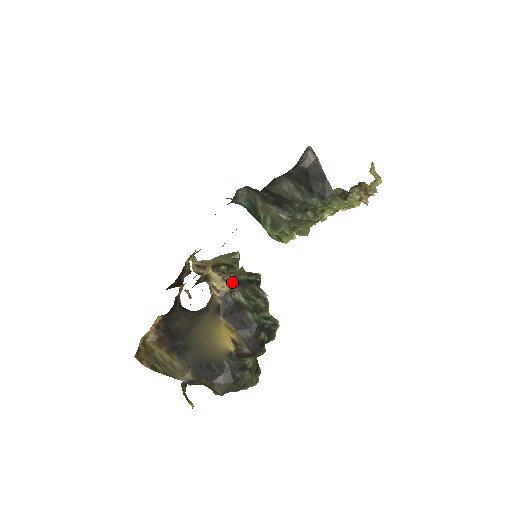
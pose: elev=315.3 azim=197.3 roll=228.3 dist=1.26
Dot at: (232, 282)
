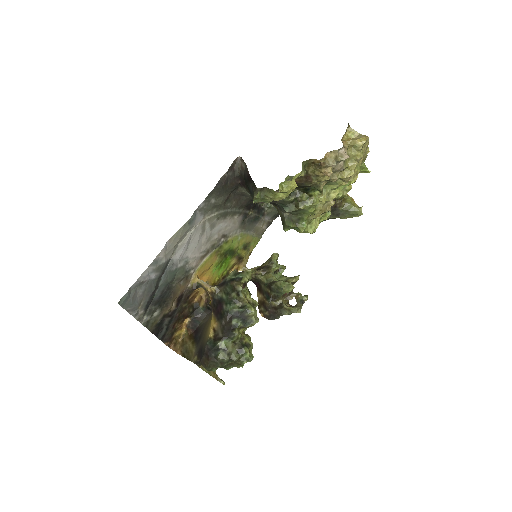
Dot at: (220, 284)
